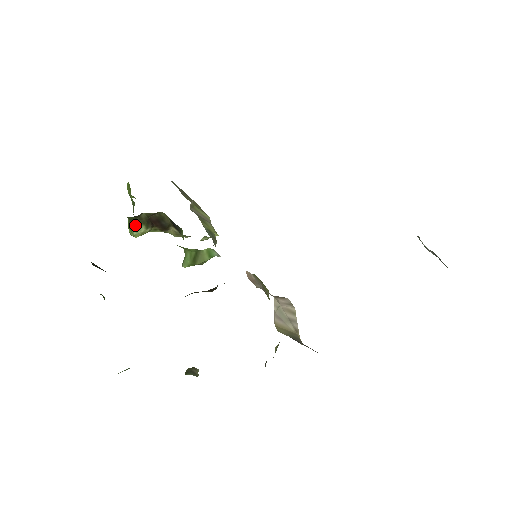
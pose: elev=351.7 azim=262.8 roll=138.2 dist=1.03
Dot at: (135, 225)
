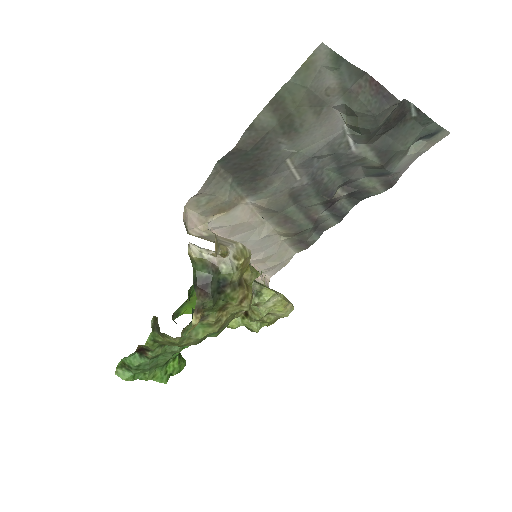
Dot at: occluded
